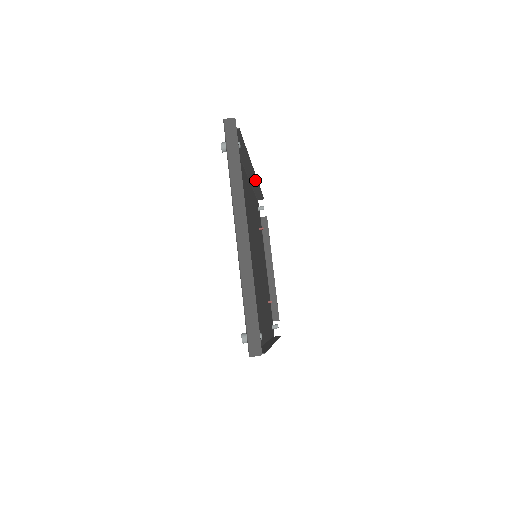
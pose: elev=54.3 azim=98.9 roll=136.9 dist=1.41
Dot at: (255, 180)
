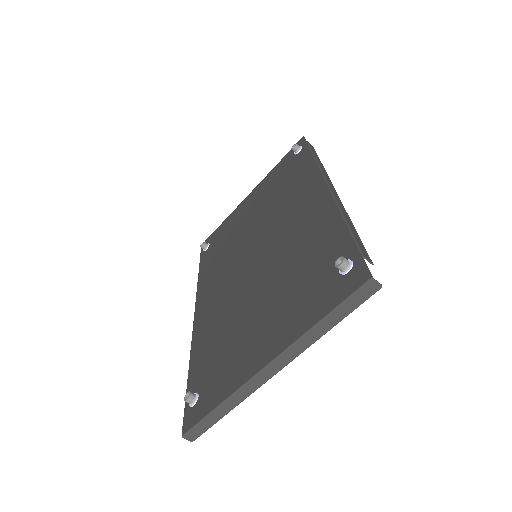
Dot at: (327, 175)
